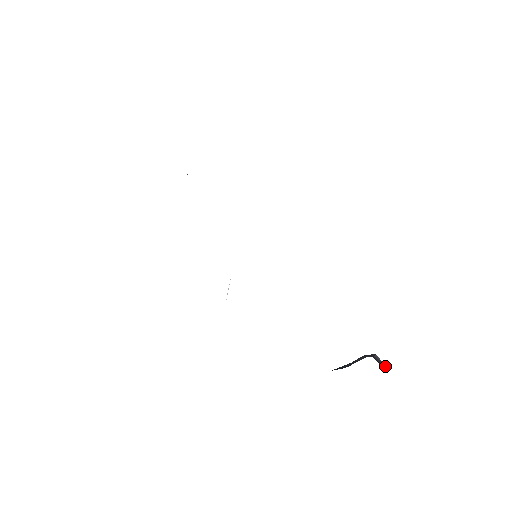
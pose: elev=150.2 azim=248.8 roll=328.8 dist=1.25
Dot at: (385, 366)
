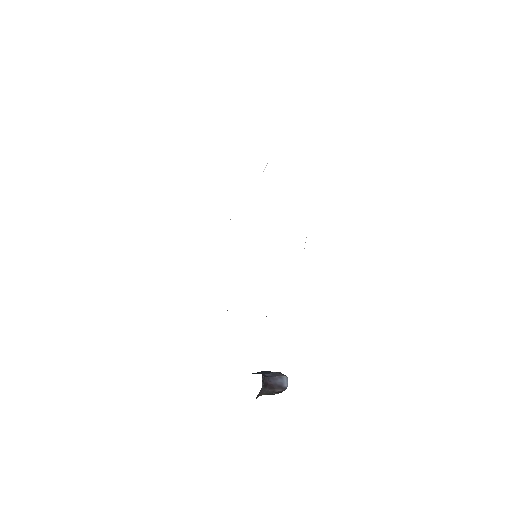
Dot at: (281, 389)
